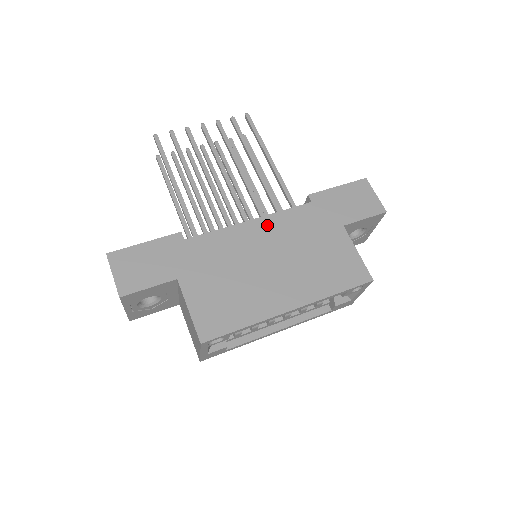
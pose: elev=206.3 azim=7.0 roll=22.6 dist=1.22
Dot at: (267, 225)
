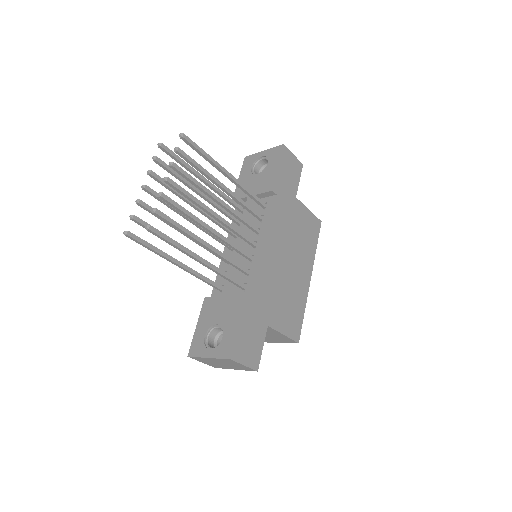
Dot at: (273, 238)
